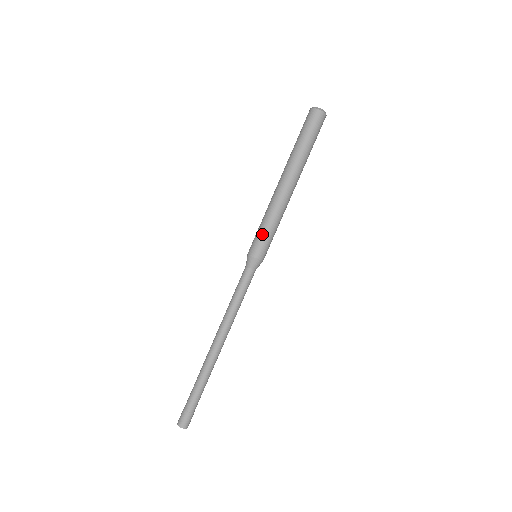
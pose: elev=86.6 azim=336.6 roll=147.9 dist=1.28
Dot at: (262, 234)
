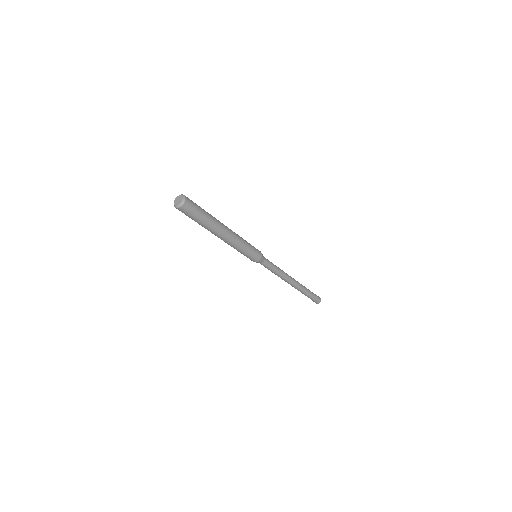
Dot at: (246, 255)
